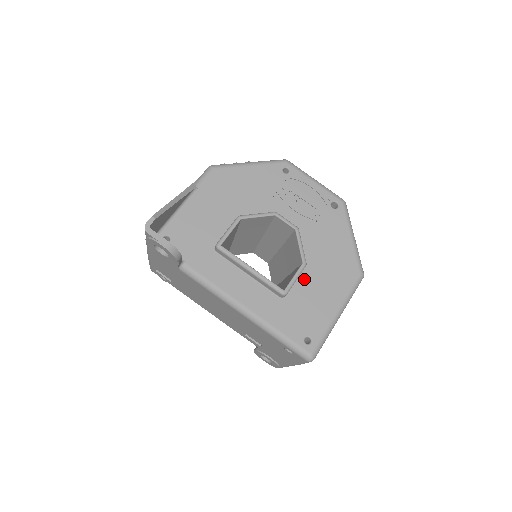
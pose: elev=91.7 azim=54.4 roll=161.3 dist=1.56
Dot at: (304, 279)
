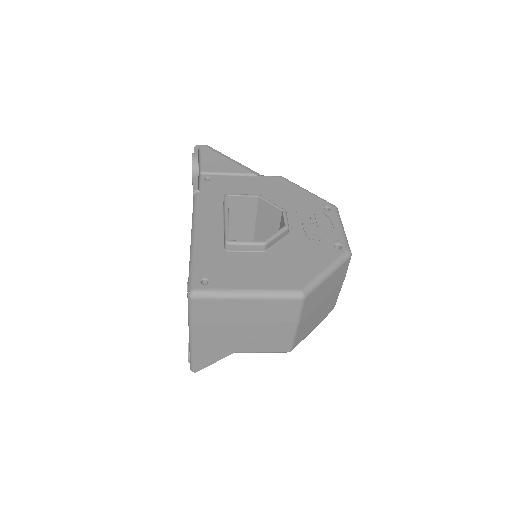
Dot at: (254, 256)
